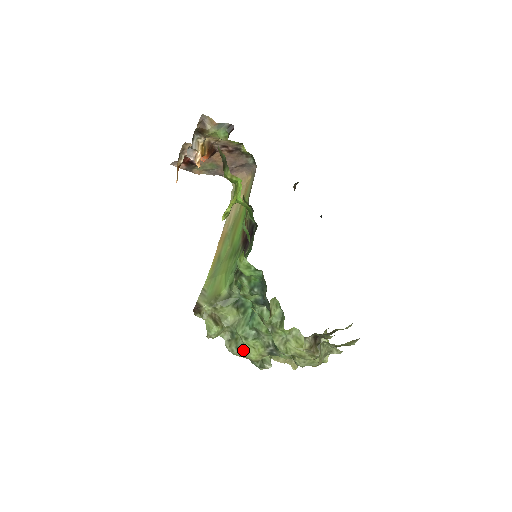
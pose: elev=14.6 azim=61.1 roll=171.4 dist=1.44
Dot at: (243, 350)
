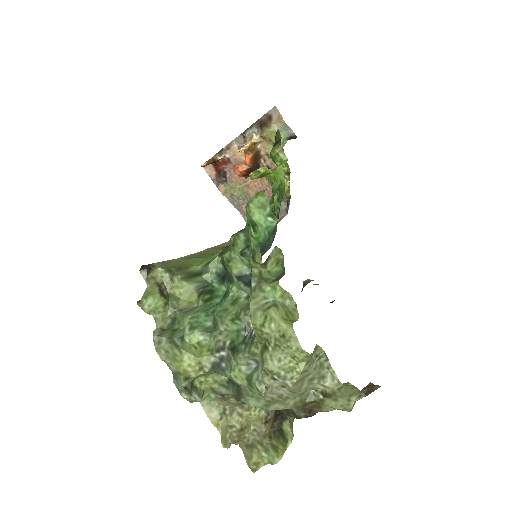
Dot at: (177, 344)
